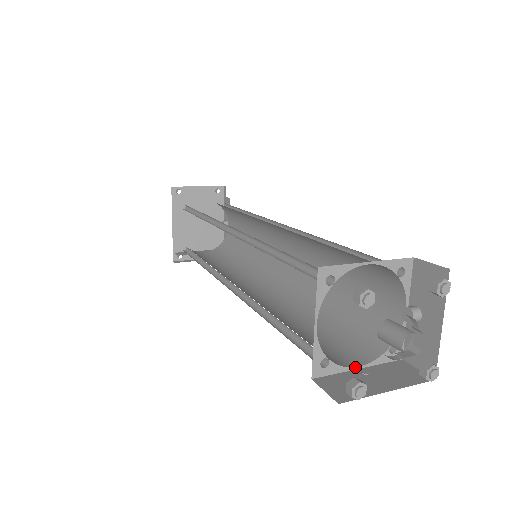
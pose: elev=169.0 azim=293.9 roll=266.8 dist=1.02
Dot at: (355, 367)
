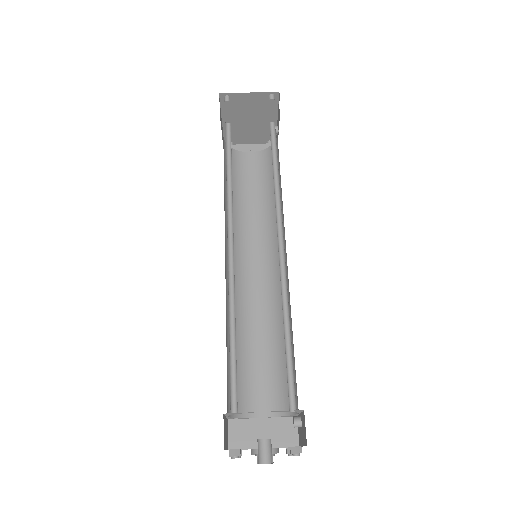
Dot at: (259, 418)
